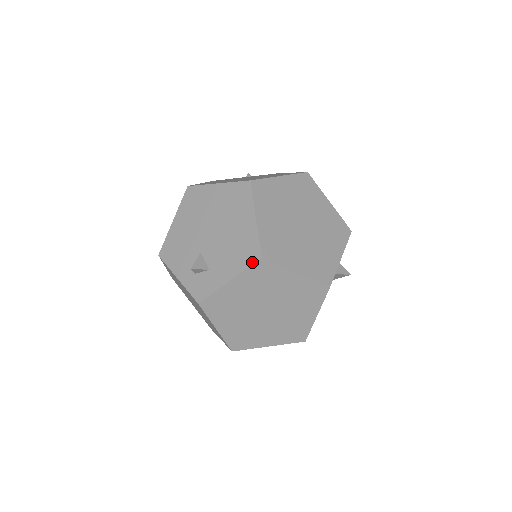
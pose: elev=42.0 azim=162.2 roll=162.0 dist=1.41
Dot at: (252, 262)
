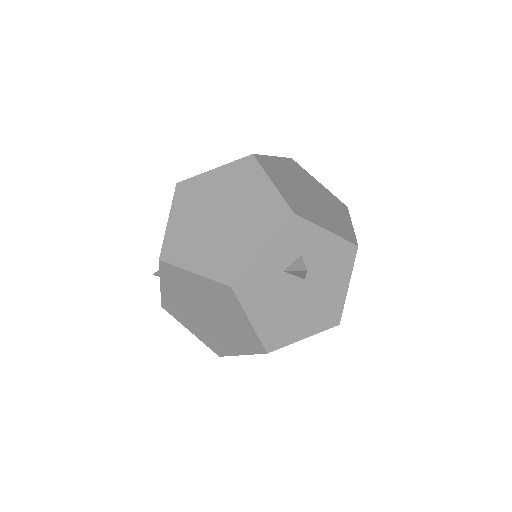
Dot at: (159, 265)
